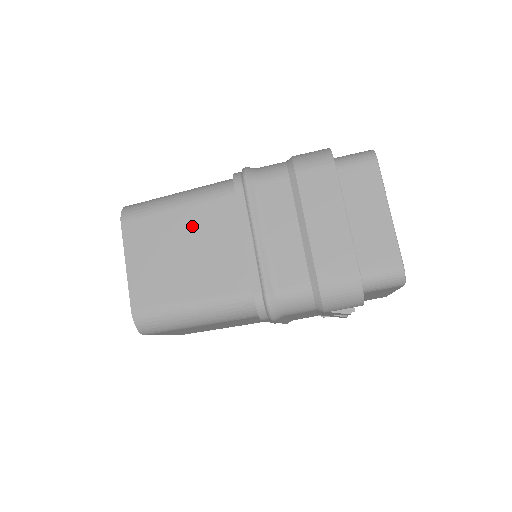
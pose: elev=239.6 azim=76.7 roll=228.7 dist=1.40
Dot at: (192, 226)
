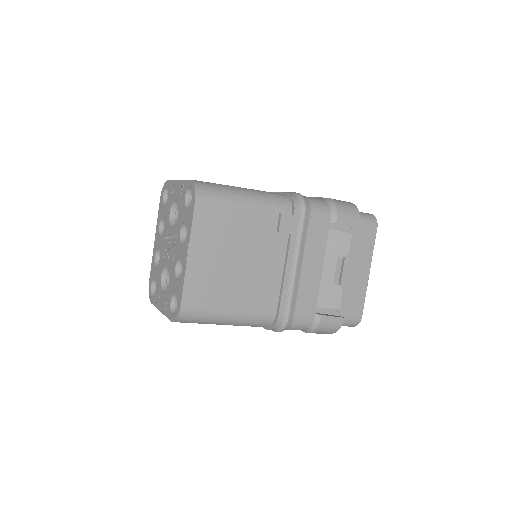
Dot at: occluded
